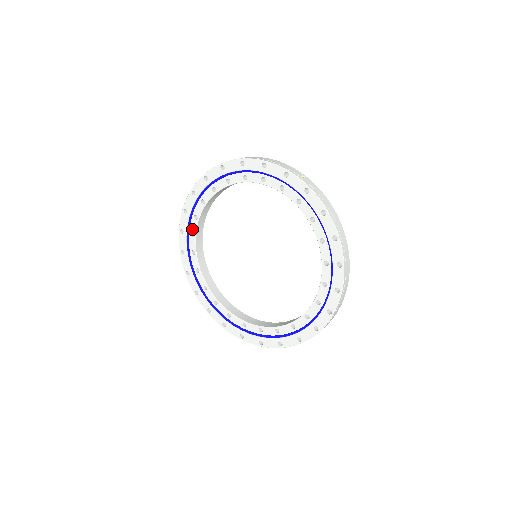
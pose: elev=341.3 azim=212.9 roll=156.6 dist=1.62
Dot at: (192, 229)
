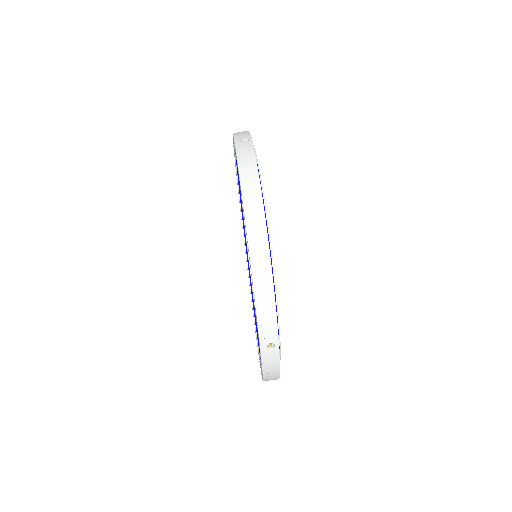
Dot at: occluded
